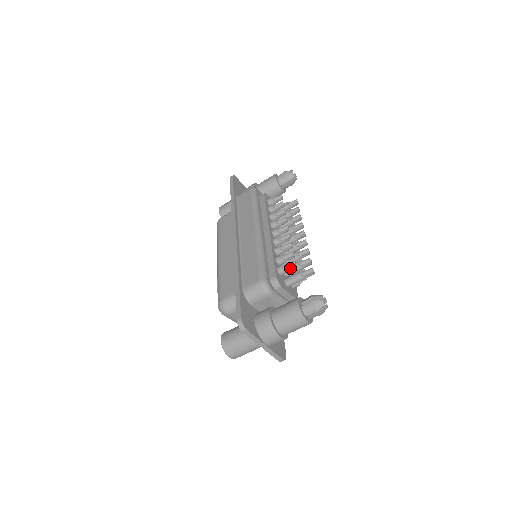
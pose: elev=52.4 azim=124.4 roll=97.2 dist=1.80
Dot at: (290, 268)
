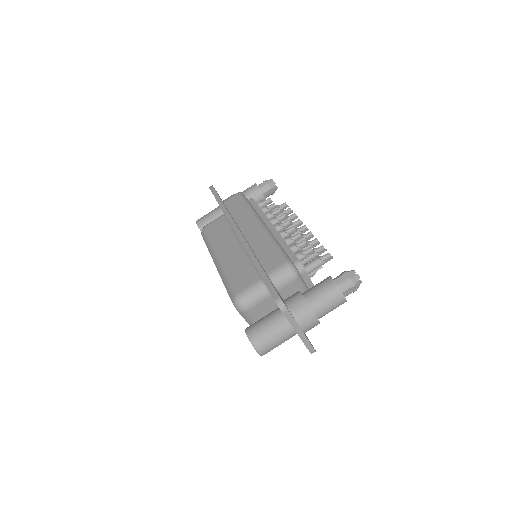
Dot at: (307, 254)
